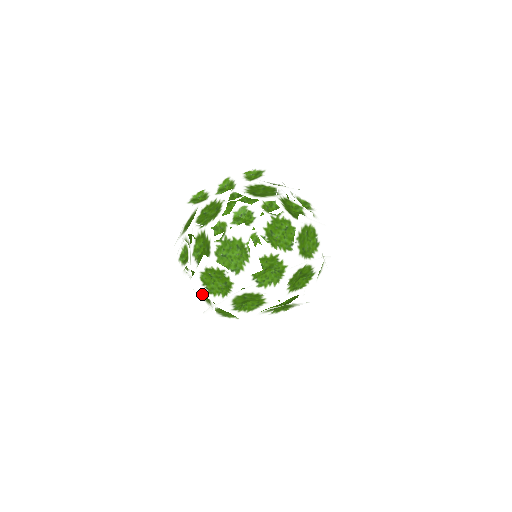
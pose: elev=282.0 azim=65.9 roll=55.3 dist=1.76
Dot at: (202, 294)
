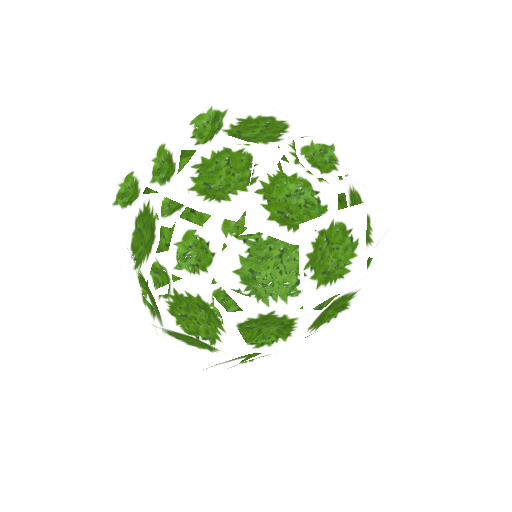
Dot at: (182, 344)
